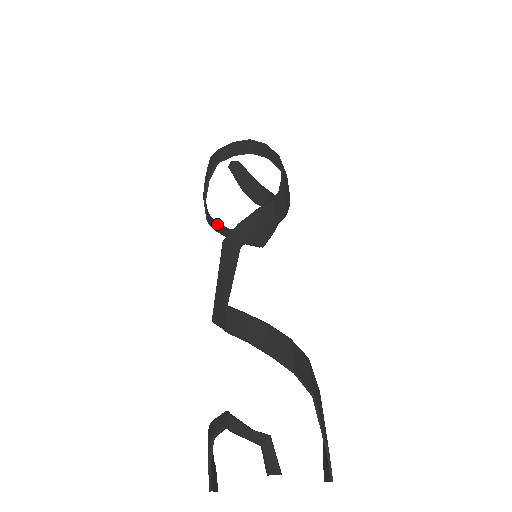
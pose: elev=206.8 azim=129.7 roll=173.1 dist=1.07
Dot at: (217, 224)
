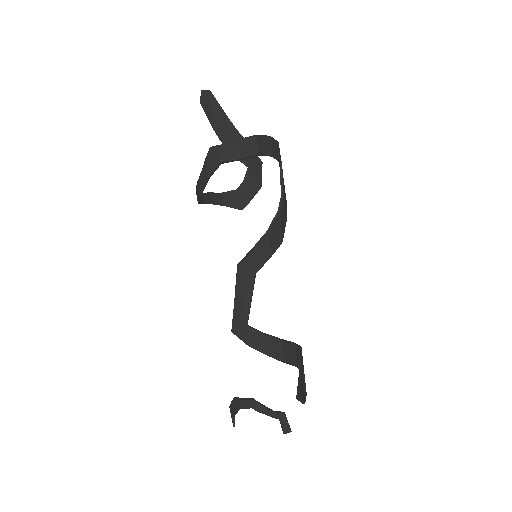
Dot at: (202, 195)
